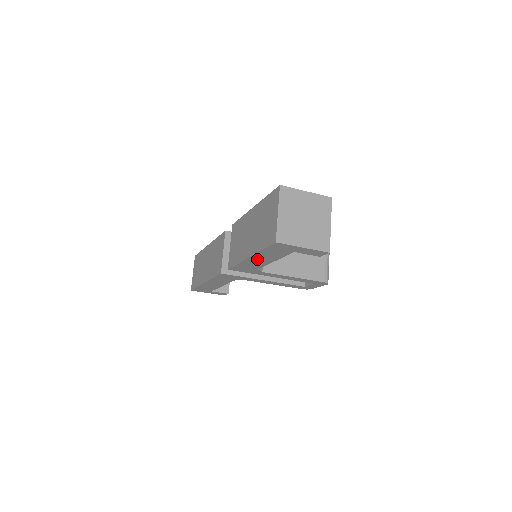
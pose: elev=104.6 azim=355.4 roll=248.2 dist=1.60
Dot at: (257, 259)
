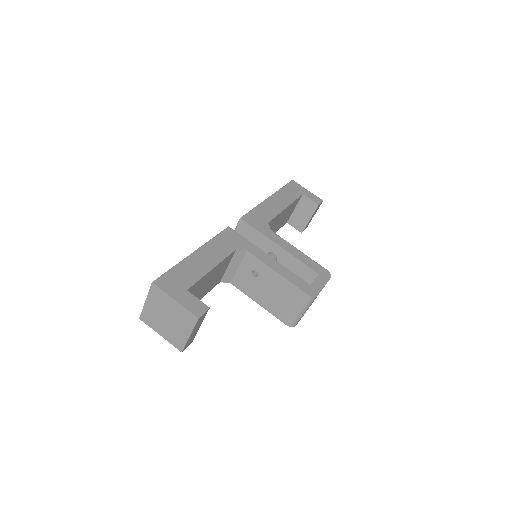
Dot at: occluded
